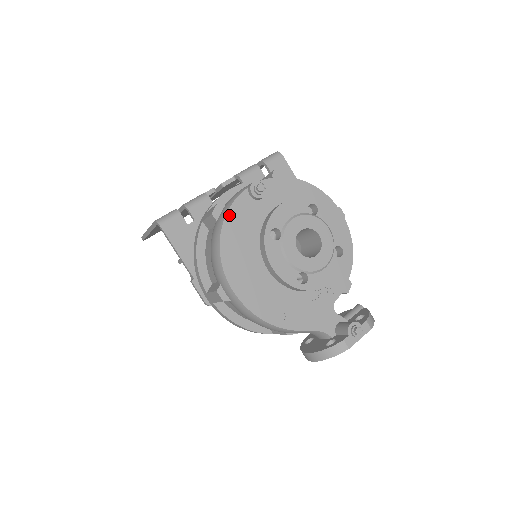
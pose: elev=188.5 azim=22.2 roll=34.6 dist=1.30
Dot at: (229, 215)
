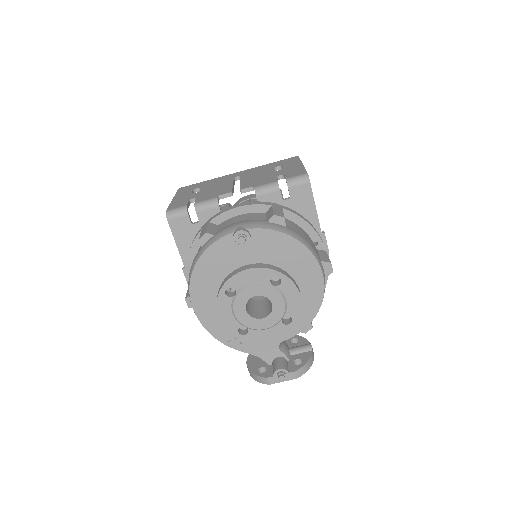
Dot at: (208, 251)
